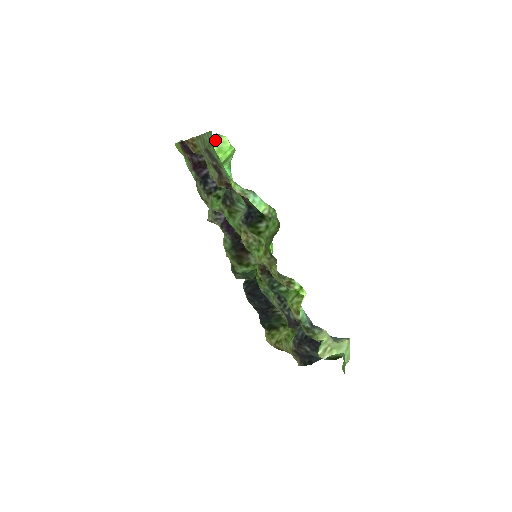
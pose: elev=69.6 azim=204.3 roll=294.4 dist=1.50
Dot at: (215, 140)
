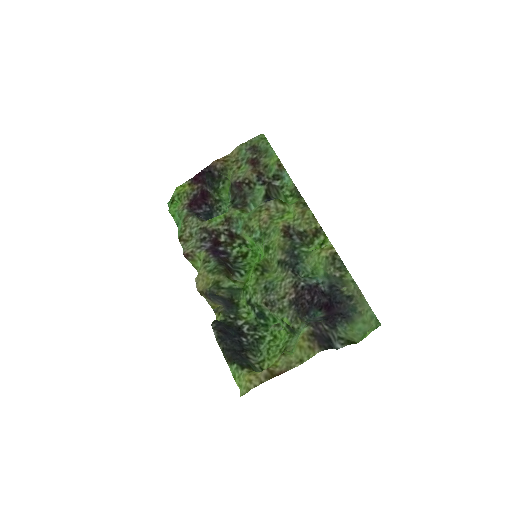
Dot at: occluded
